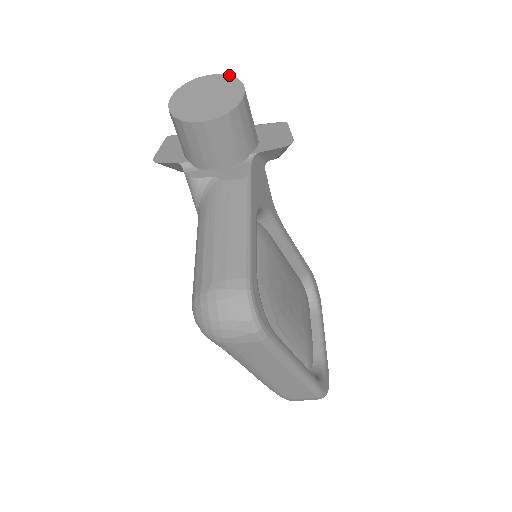
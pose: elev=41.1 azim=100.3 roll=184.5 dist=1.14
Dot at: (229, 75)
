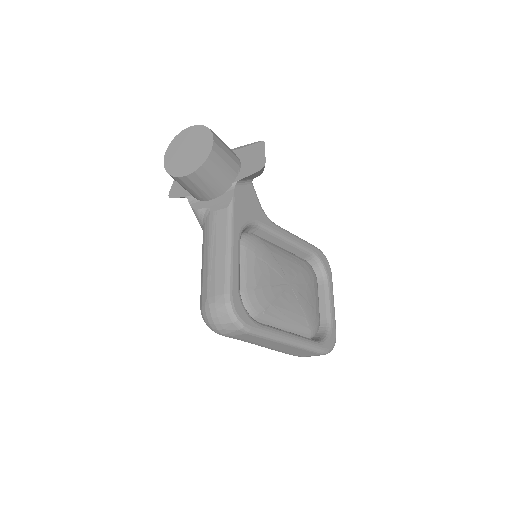
Dot at: (203, 125)
